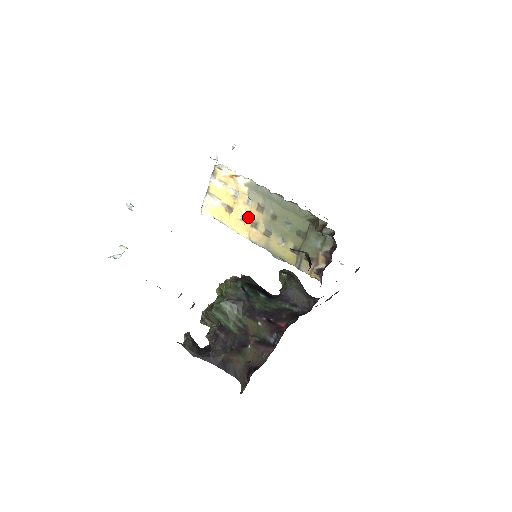
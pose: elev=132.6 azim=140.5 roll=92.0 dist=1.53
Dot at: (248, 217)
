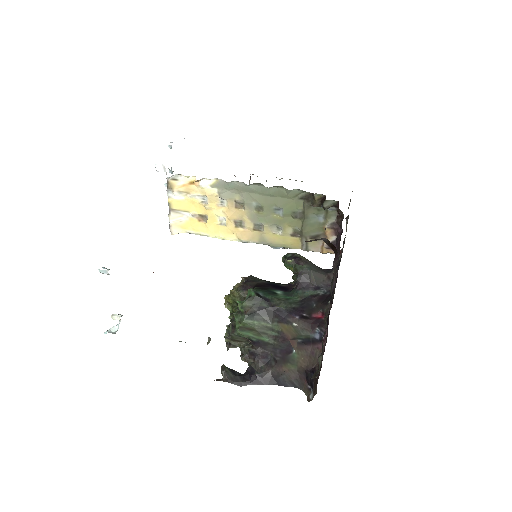
Dot at: (229, 219)
